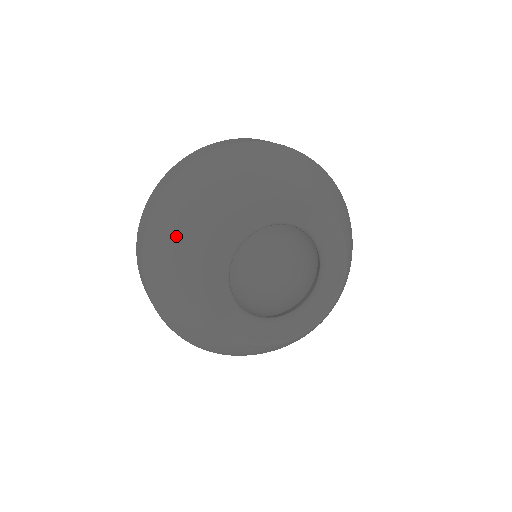
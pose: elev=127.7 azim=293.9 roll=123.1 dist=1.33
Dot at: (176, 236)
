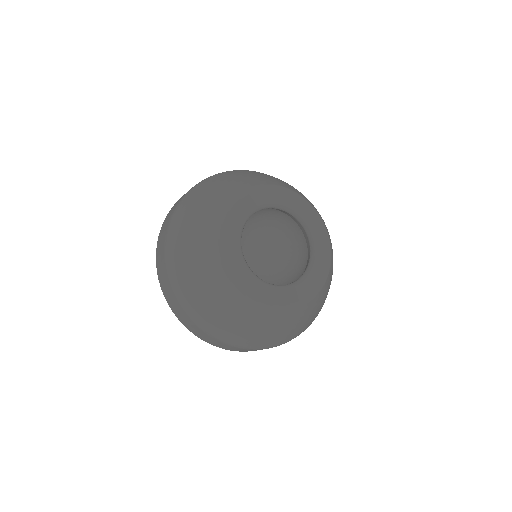
Dot at: (194, 227)
